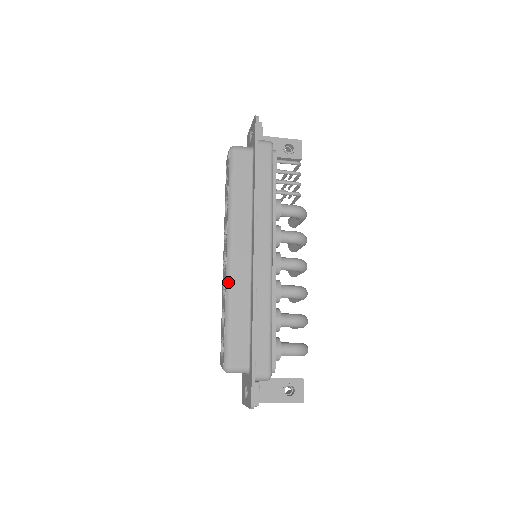
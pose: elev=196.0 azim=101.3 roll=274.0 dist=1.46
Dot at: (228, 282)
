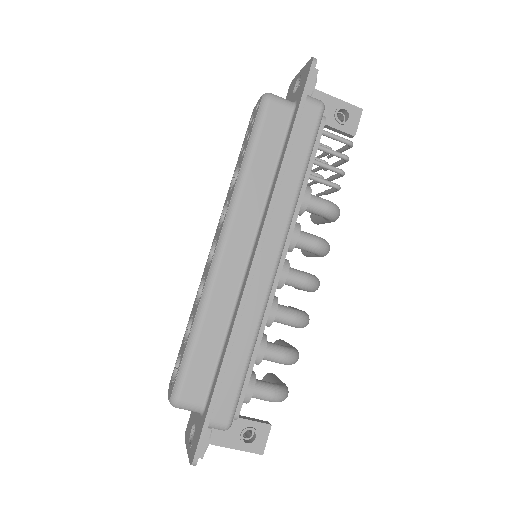
Dot at: (208, 286)
